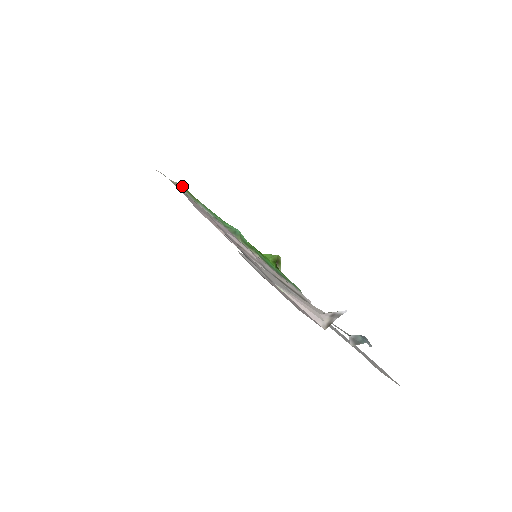
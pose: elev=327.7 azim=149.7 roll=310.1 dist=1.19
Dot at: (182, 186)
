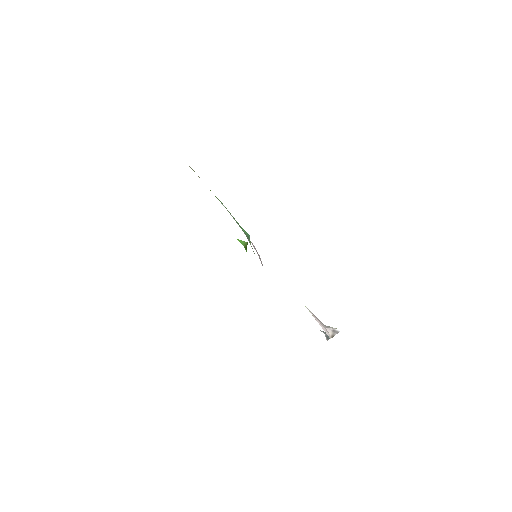
Dot at: (194, 171)
